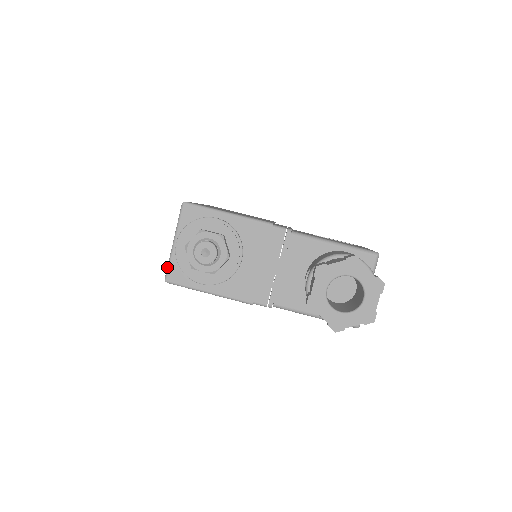
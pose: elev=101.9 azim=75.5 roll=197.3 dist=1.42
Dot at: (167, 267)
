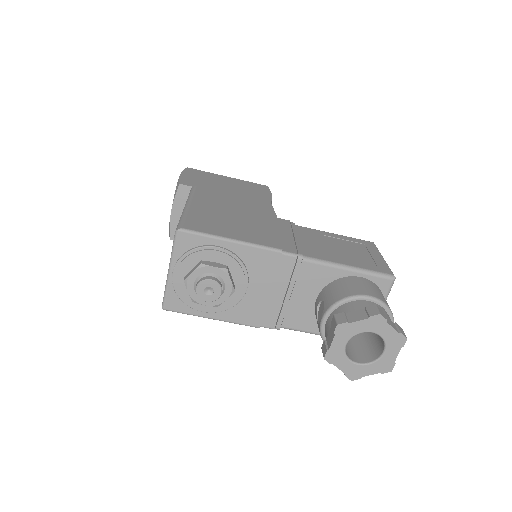
Dot at: (164, 295)
